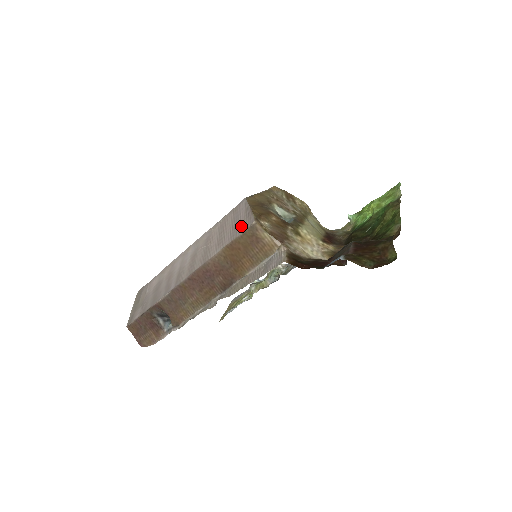
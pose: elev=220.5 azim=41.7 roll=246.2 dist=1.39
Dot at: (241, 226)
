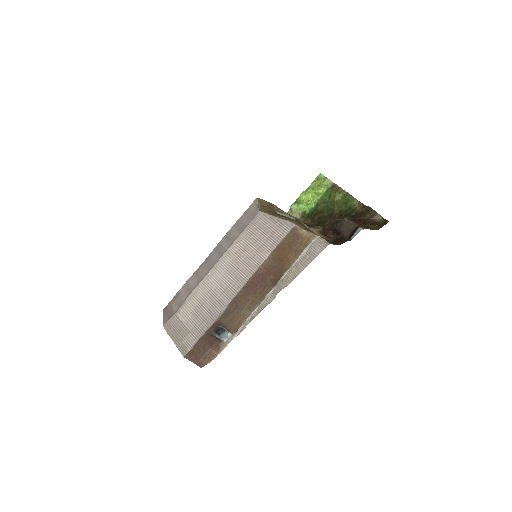
Dot at: (279, 231)
